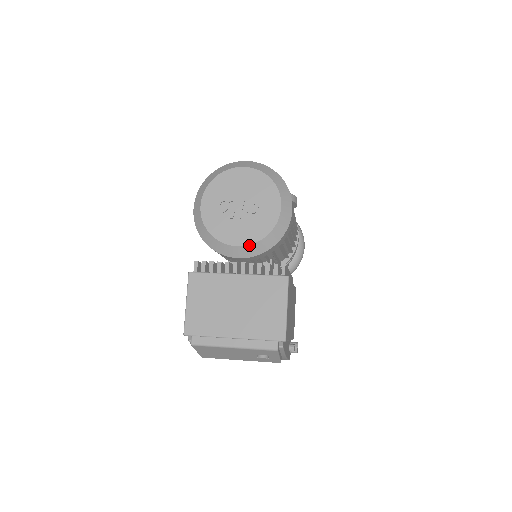
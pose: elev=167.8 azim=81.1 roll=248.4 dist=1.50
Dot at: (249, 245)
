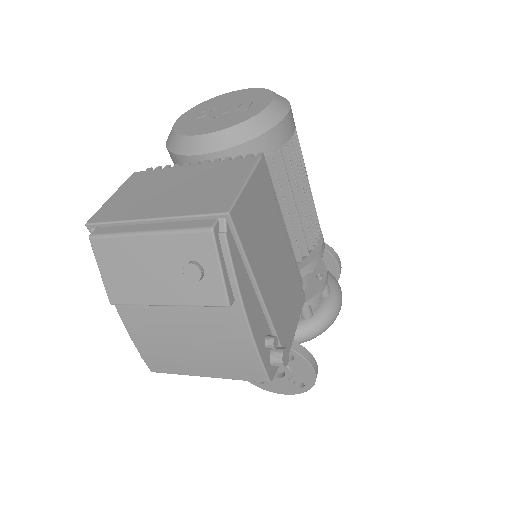
Dot at: (218, 131)
